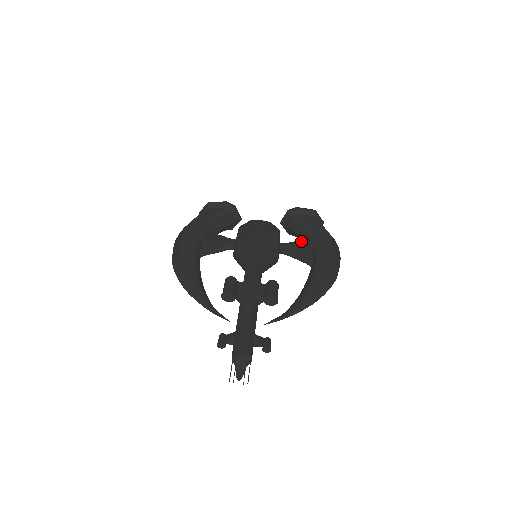
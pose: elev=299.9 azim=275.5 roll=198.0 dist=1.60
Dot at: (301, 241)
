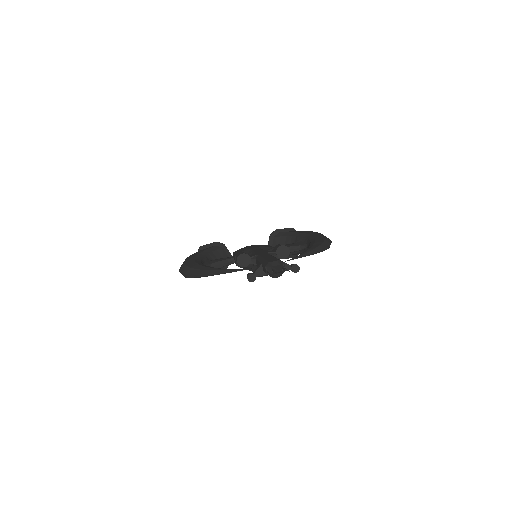
Dot at: occluded
